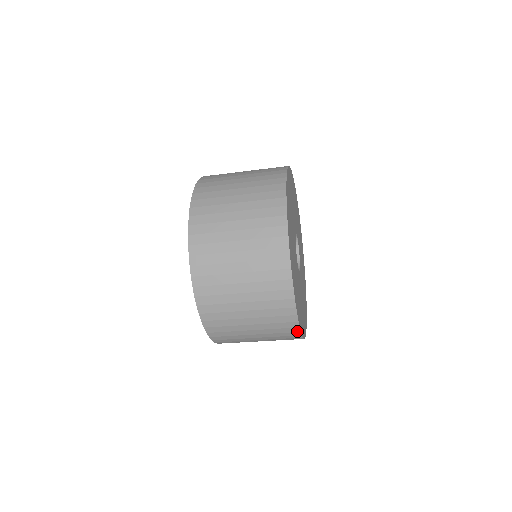
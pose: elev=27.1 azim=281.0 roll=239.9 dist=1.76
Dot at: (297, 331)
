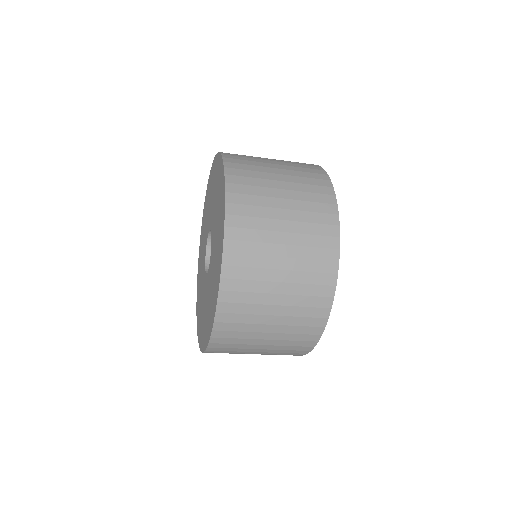
Dot at: (332, 284)
